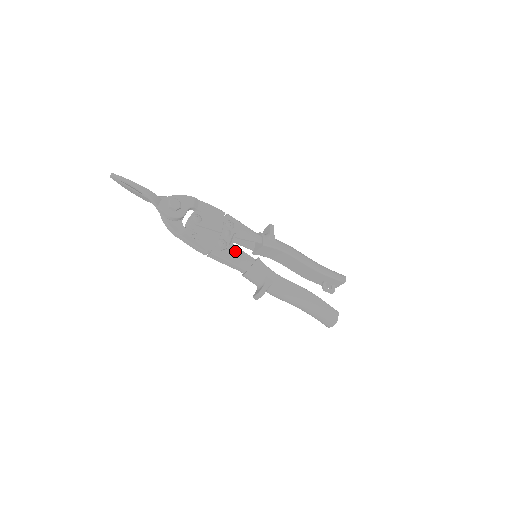
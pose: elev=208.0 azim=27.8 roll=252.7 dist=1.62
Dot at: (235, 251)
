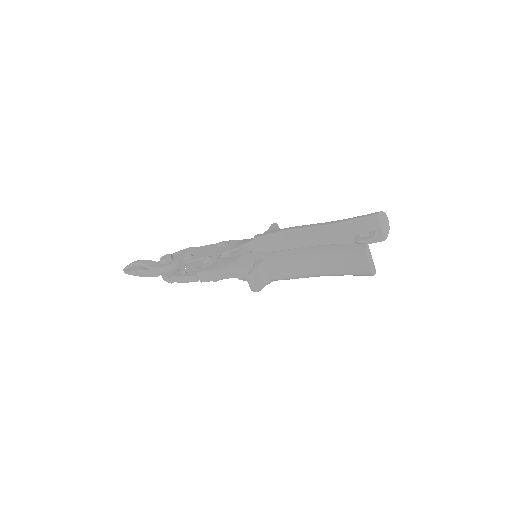
Dot at: (225, 261)
